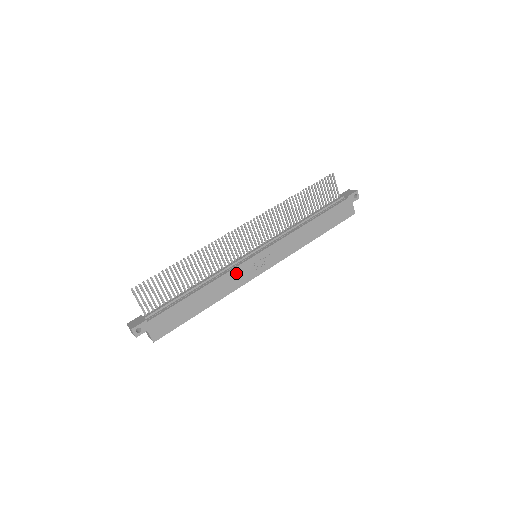
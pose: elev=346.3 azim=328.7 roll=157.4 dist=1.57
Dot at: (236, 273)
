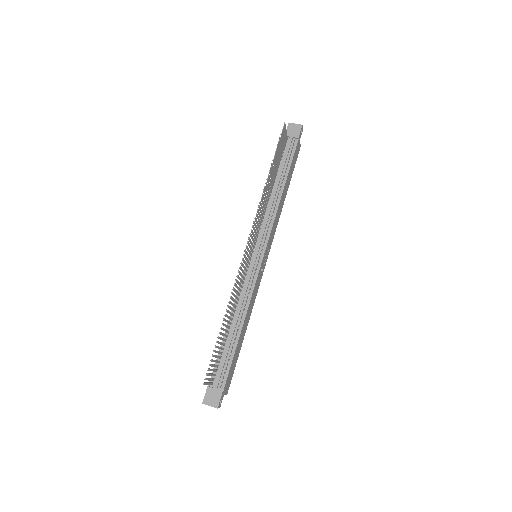
Dot at: (255, 288)
